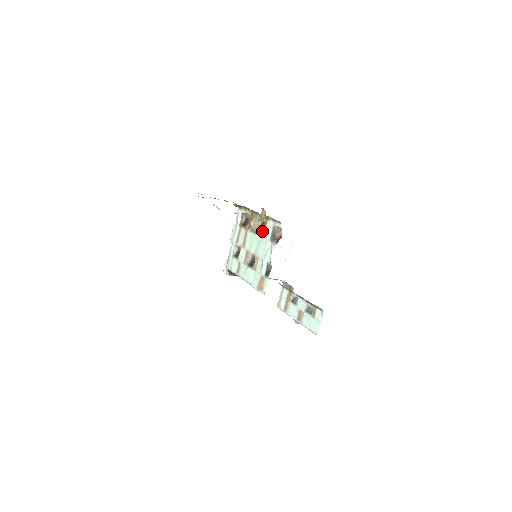
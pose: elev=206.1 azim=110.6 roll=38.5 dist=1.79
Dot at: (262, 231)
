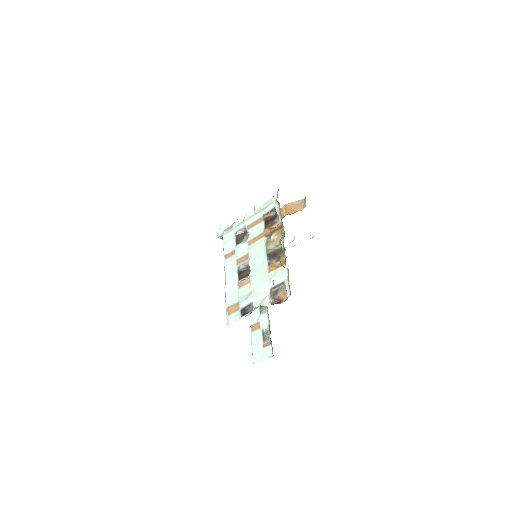
Dot at: (274, 263)
